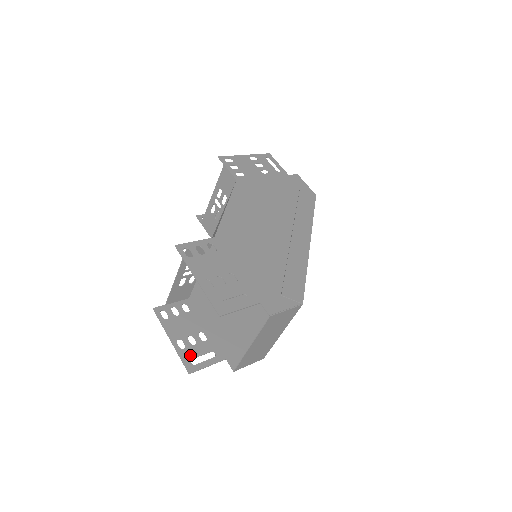
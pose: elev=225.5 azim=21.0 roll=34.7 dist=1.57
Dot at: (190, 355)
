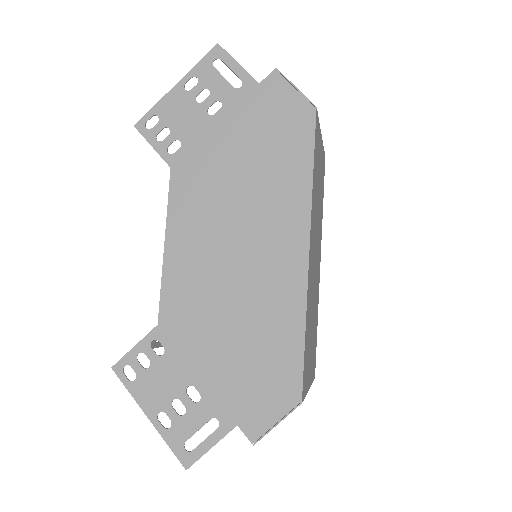
Dot at: occluded
